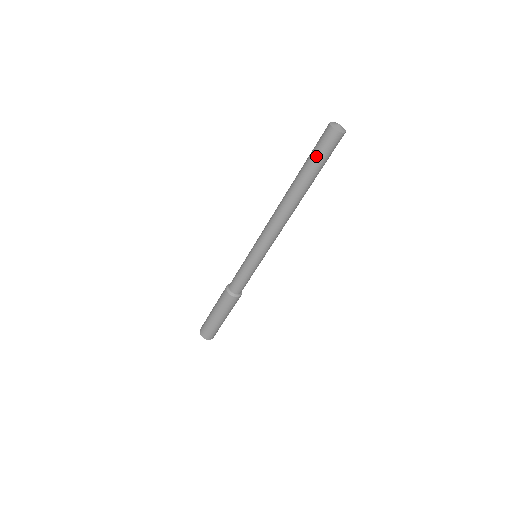
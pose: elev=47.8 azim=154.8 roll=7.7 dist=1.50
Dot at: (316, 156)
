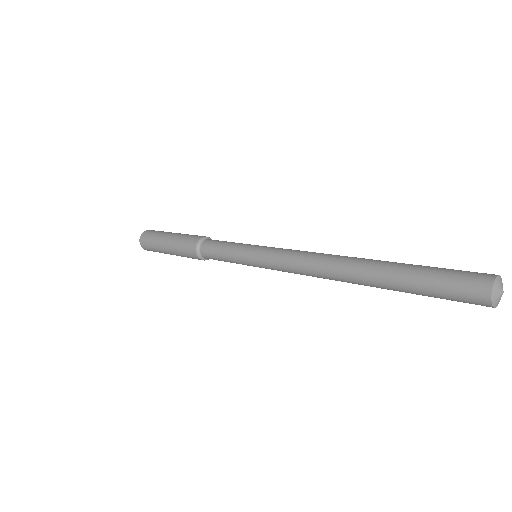
Dot at: occluded
